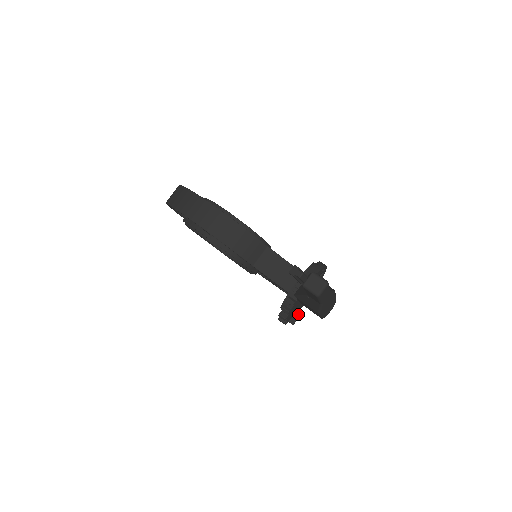
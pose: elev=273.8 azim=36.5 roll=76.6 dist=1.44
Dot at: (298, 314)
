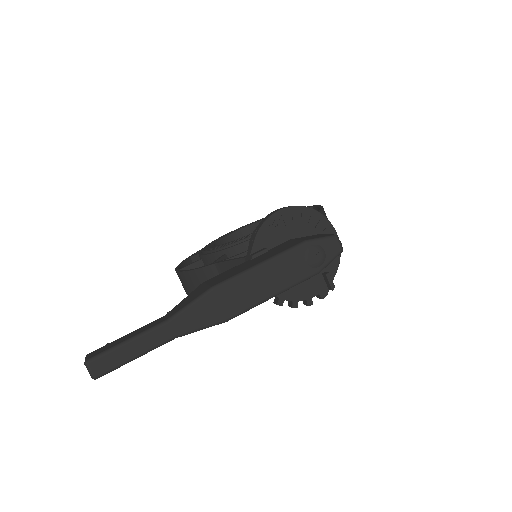
Dot at: (324, 275)
